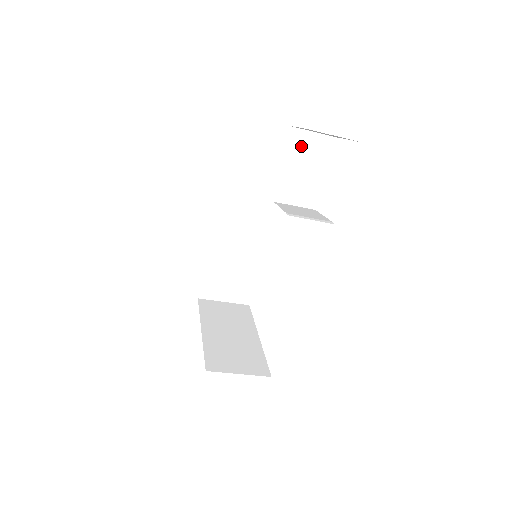
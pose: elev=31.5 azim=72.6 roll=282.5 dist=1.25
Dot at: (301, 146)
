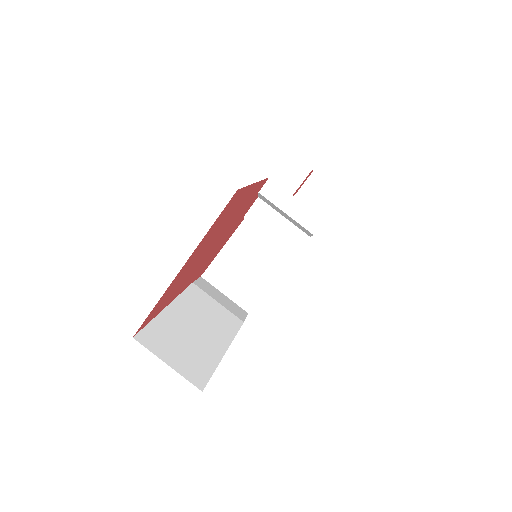
Dot at: occluded
